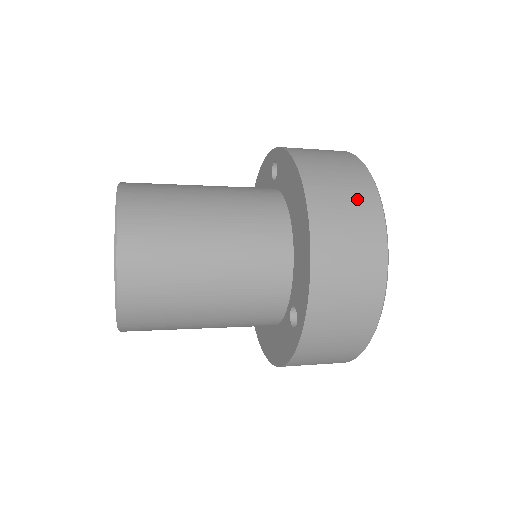
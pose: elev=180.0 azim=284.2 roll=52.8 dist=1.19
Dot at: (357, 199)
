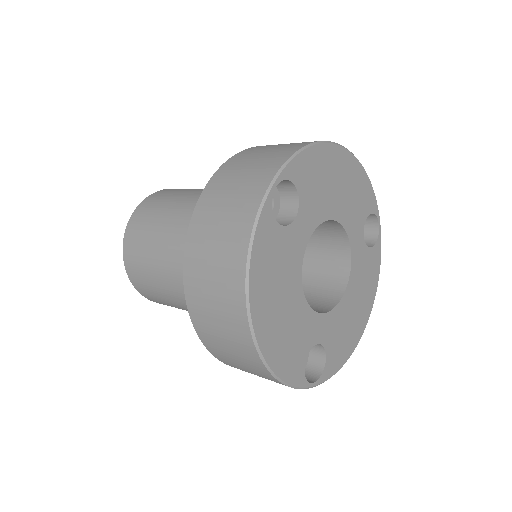
Dot at: (227, 317)
